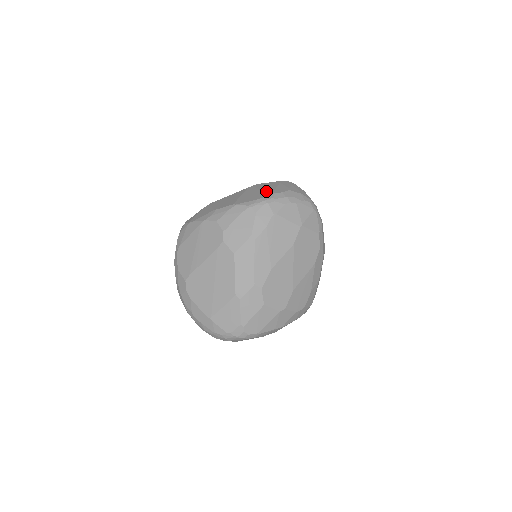
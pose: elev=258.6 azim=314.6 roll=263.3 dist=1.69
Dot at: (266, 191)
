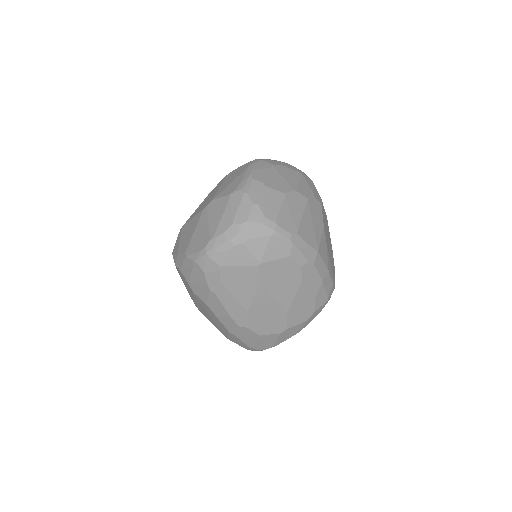
Dot at: (210, 230)
